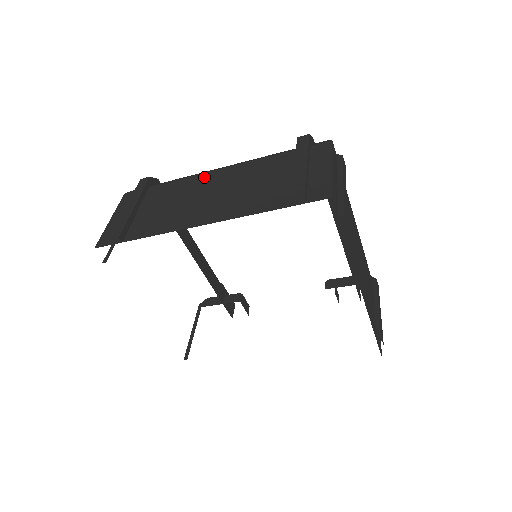
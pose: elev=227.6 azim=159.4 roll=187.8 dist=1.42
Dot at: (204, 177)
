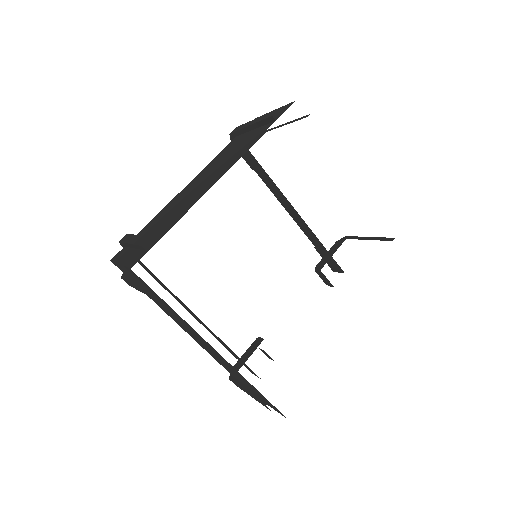
Dot at: (180, 193)
